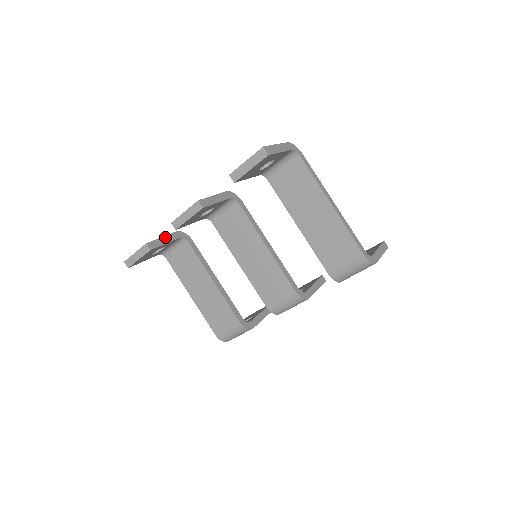
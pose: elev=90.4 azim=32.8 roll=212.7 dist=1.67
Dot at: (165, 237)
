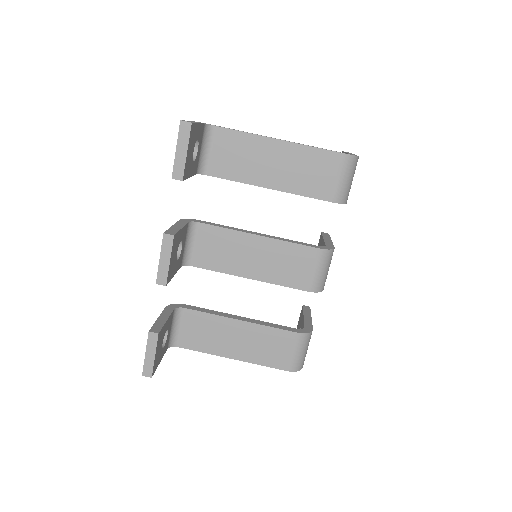
Dot at: (160, 317)
